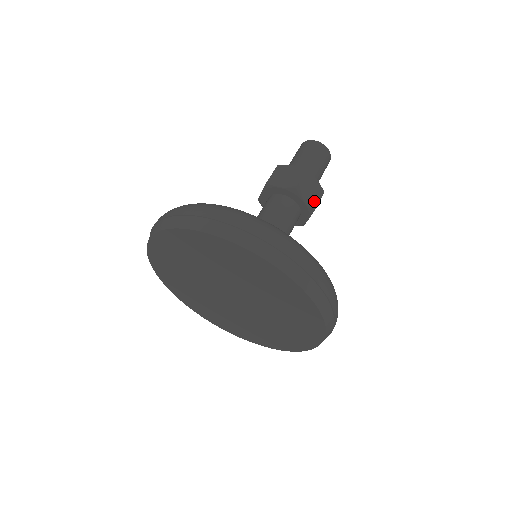
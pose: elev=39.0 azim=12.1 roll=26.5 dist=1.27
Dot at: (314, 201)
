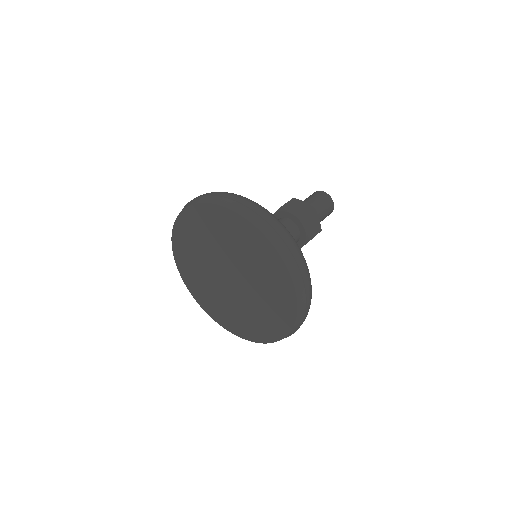
Dot at: (302, 212)
